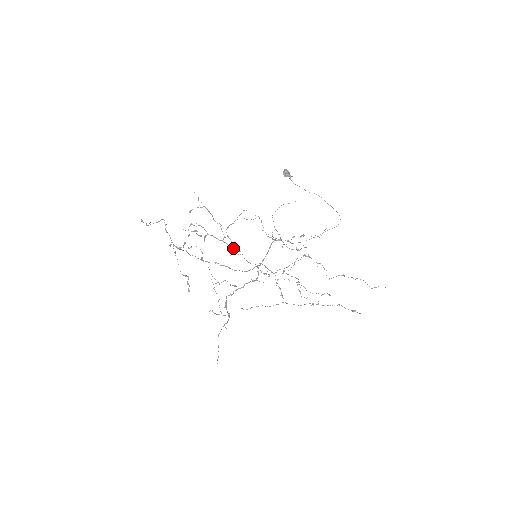
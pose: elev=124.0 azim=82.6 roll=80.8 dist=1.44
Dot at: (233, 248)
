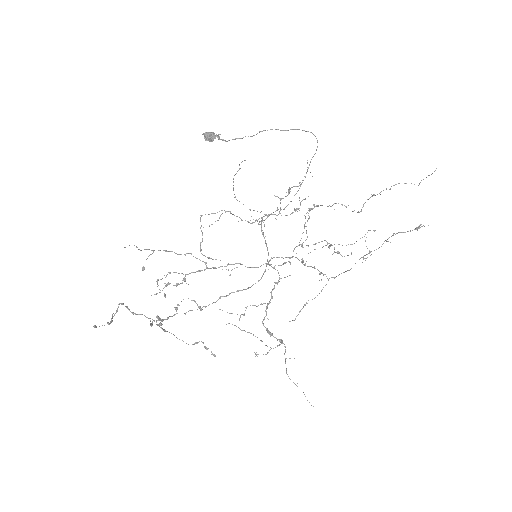
Dot at: (225, 266)
